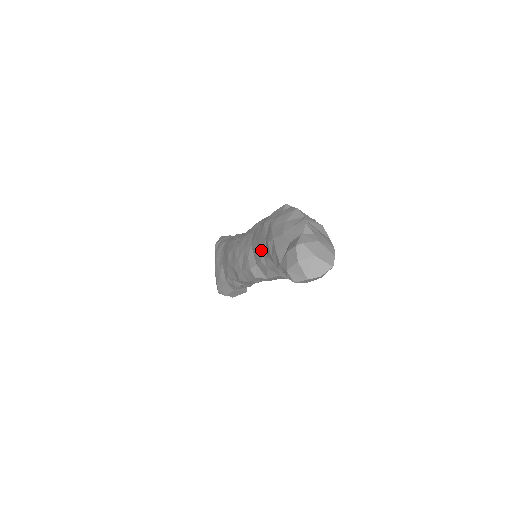
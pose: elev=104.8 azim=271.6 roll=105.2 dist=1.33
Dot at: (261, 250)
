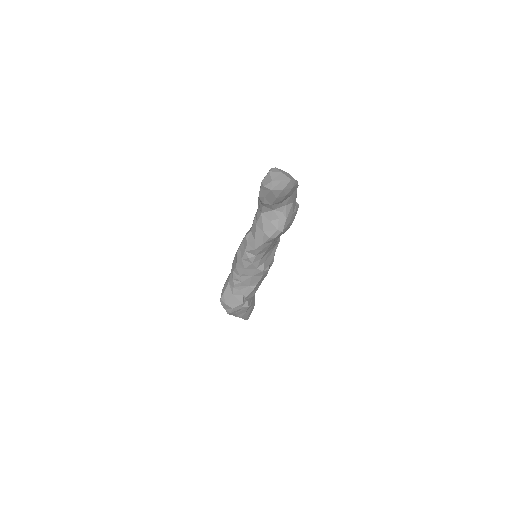
Dot at: occluded
